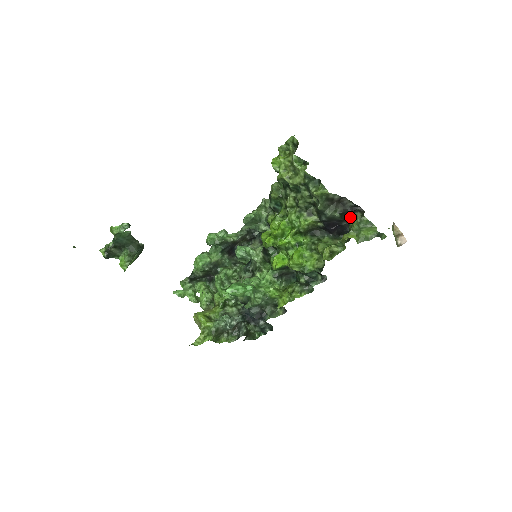
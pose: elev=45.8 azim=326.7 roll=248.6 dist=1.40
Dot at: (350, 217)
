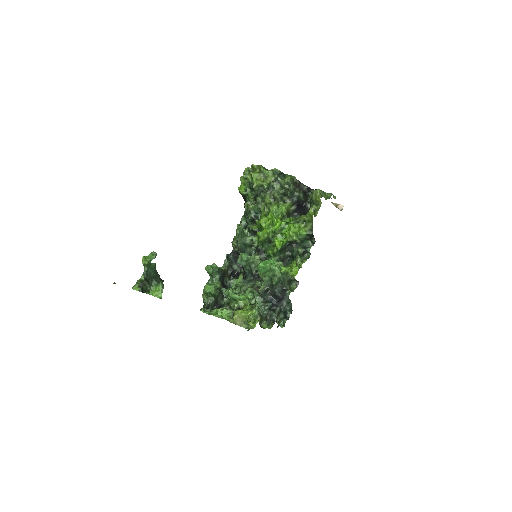
Dot at: (307, 200)
